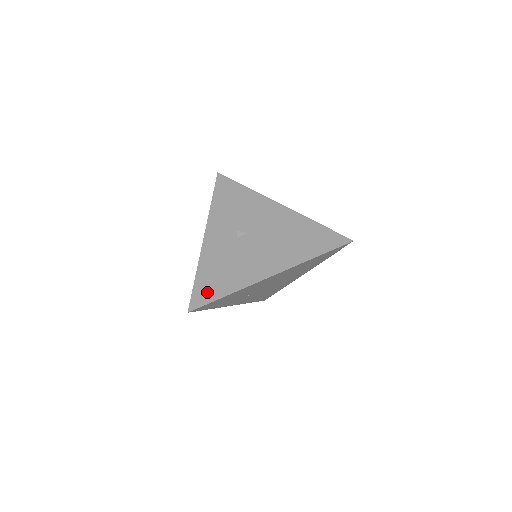
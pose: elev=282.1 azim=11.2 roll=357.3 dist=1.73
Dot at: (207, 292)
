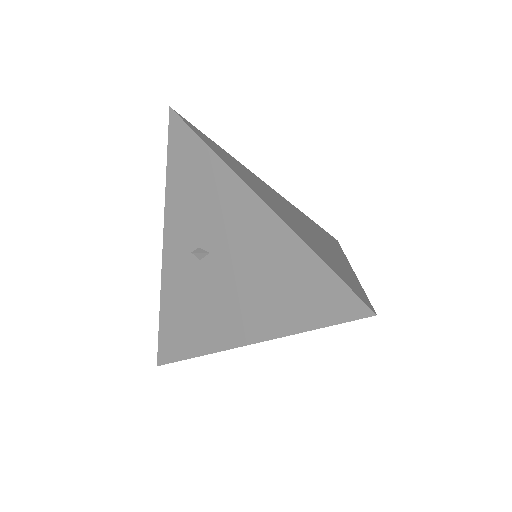
Dot at: (172, 344)
